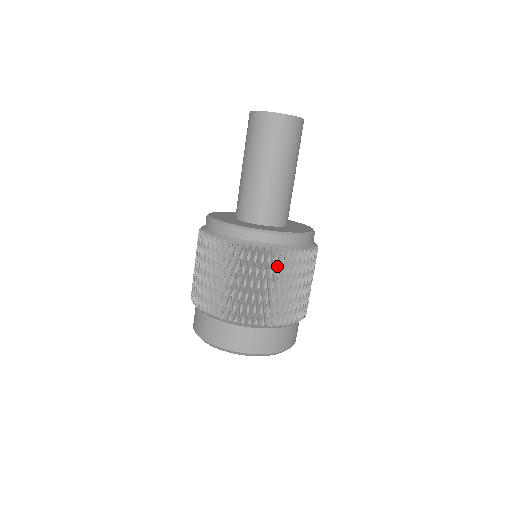
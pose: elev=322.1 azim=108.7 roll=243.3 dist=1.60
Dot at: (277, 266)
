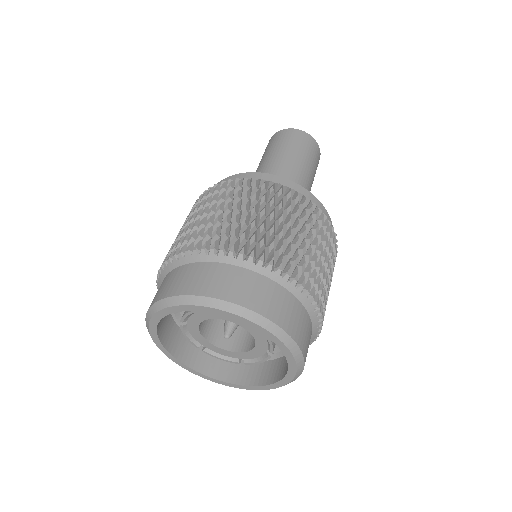
Dot at: (280, 200)
